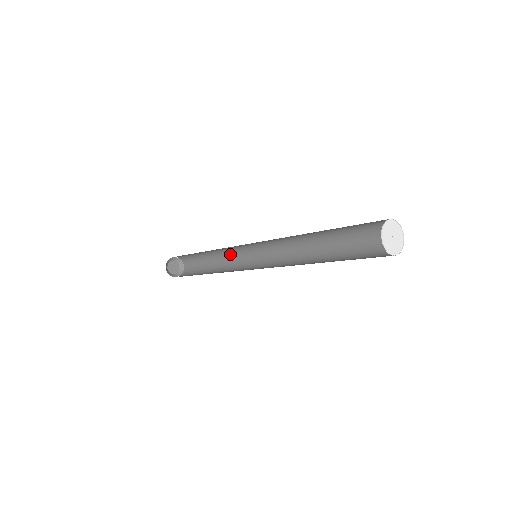
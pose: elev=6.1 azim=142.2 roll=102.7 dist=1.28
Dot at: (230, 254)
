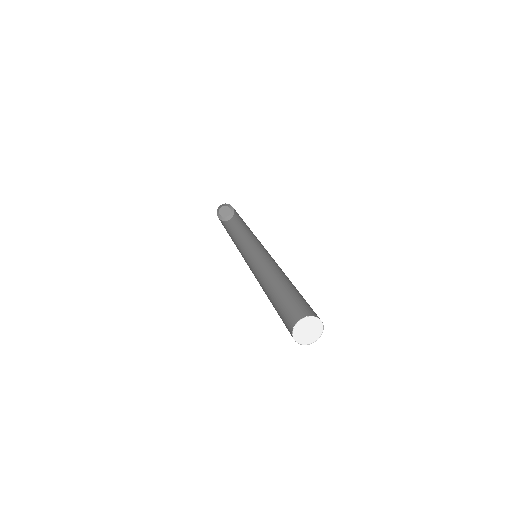
Dot at: (252, 232)
